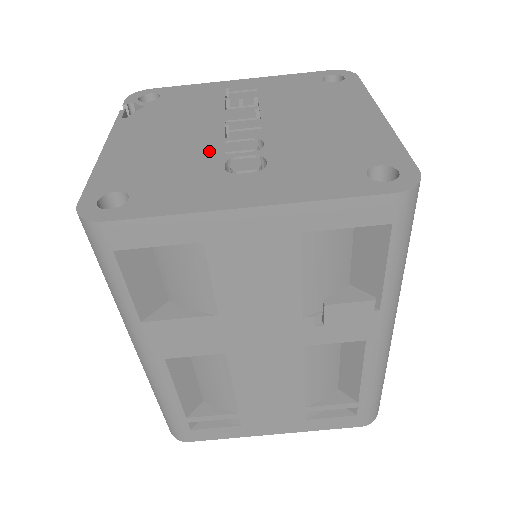
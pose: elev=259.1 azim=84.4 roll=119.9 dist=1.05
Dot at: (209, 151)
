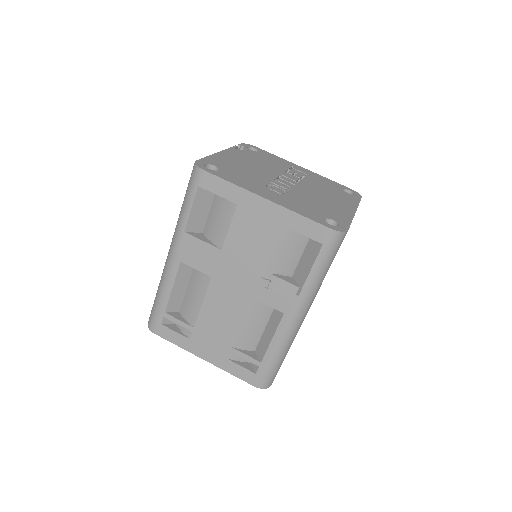
Dot at: (265, 178)
